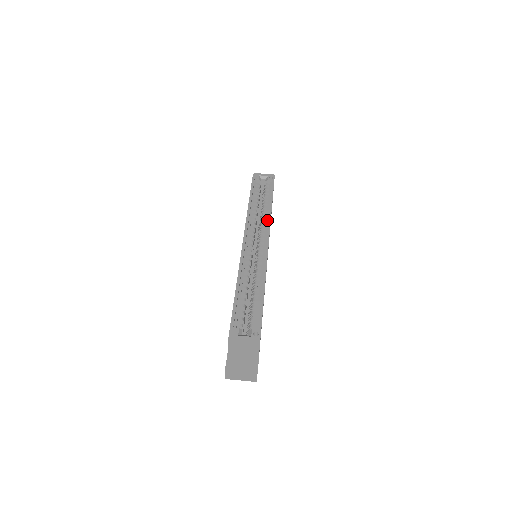
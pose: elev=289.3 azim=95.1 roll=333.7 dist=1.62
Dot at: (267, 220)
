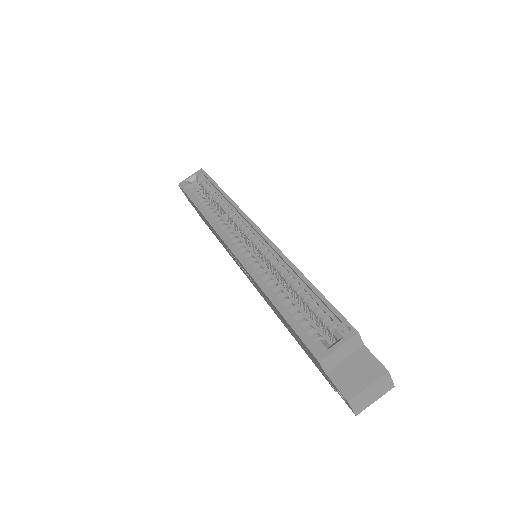
Dot at: (235, 211)
